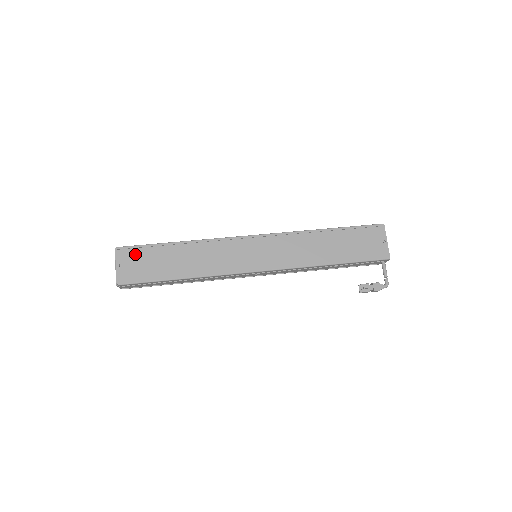
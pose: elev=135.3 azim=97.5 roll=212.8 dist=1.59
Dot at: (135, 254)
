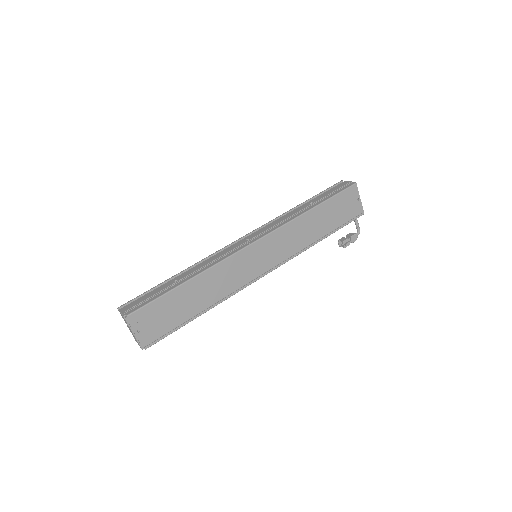
Dot at: (149, 313)
